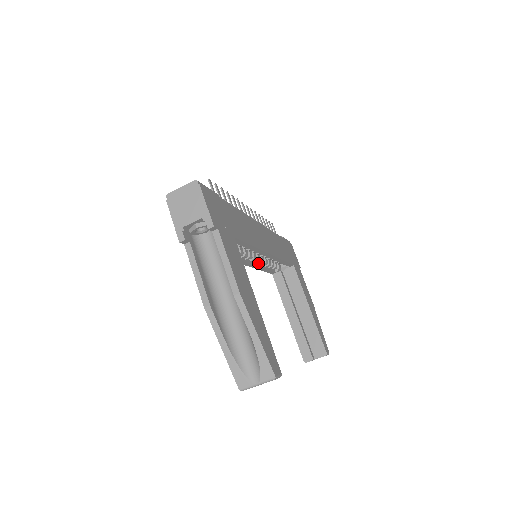
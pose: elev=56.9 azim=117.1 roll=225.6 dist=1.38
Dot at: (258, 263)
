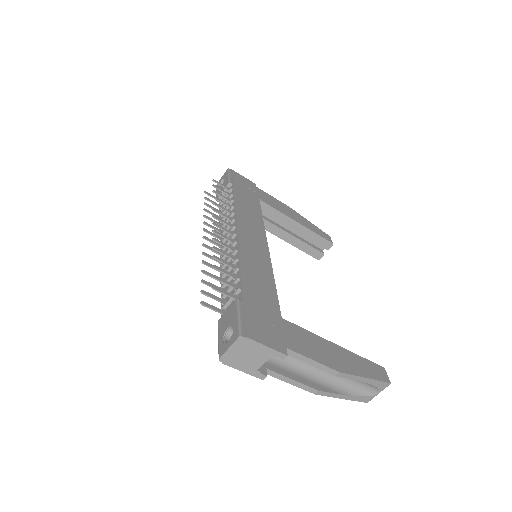
Dot at: occluded
